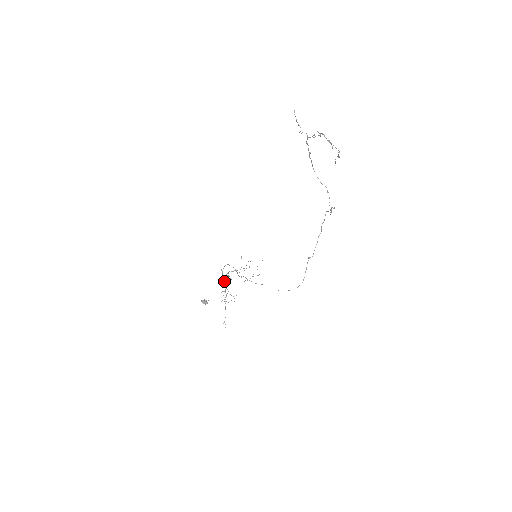
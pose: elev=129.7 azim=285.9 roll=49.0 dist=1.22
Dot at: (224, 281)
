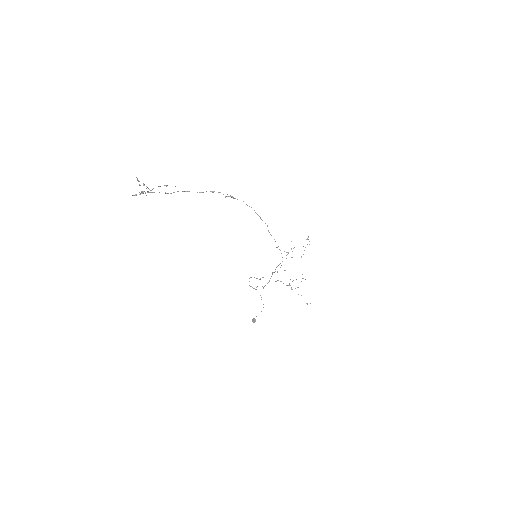
Dot at: (263, 288)
